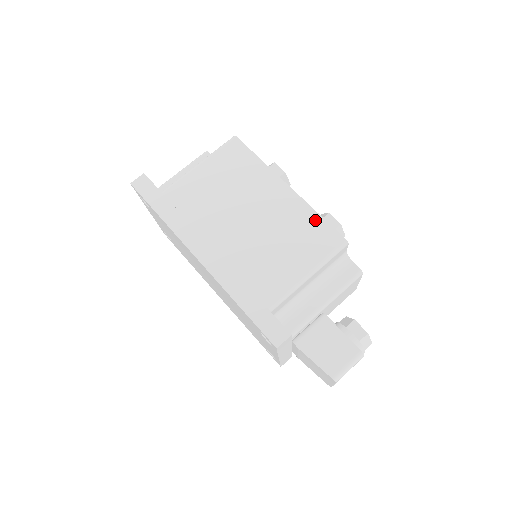
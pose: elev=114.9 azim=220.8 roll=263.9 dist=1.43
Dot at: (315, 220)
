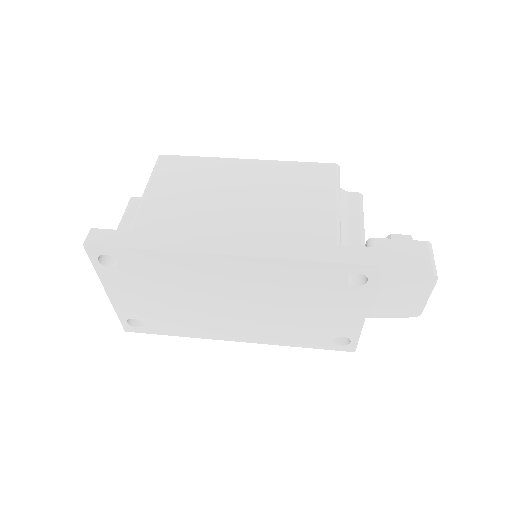
Dot at: (297, 166)
